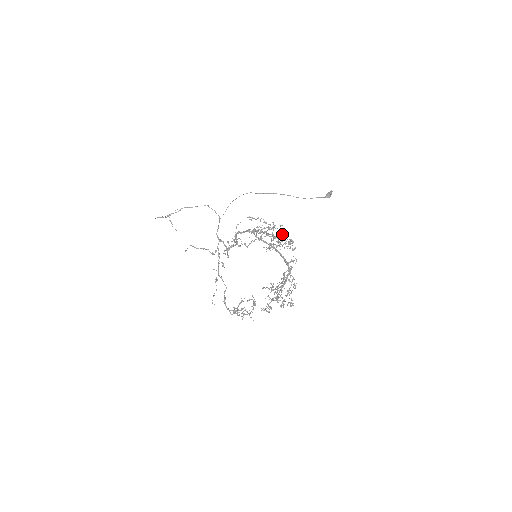
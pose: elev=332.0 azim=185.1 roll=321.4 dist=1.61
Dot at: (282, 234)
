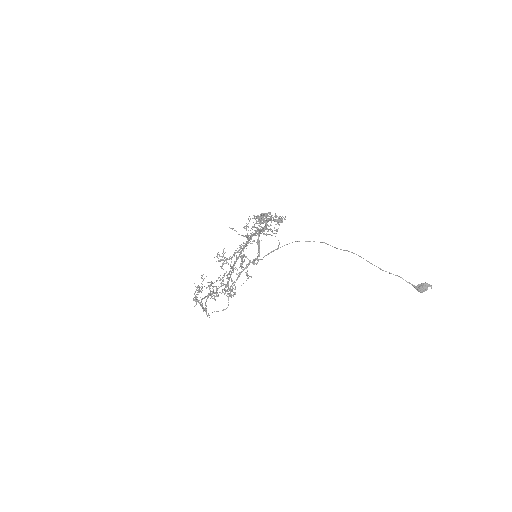
Dot at: (278, 222)
